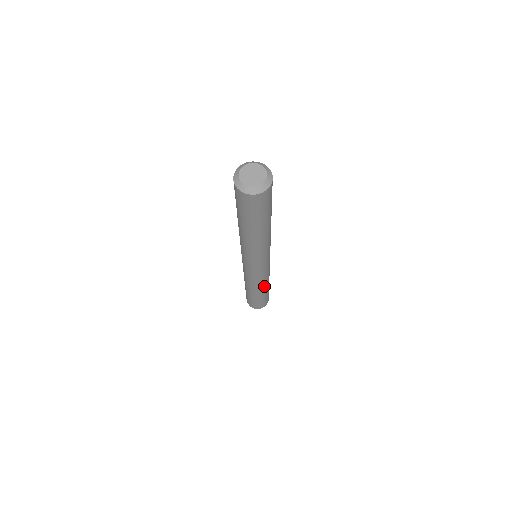
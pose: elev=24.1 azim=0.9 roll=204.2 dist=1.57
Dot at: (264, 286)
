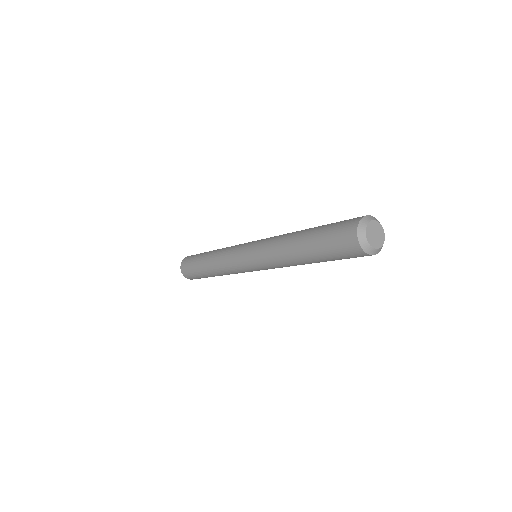
Dot at: occluded
